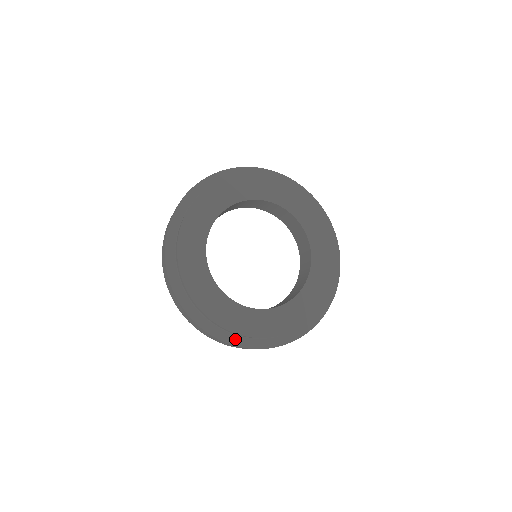
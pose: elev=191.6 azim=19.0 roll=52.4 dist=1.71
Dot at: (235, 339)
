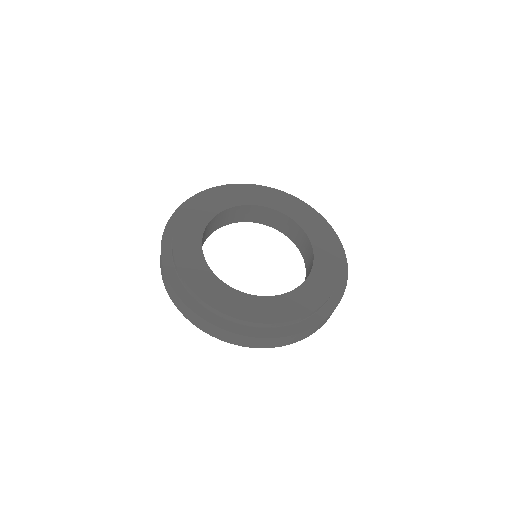
Dot at: (315, 318)
